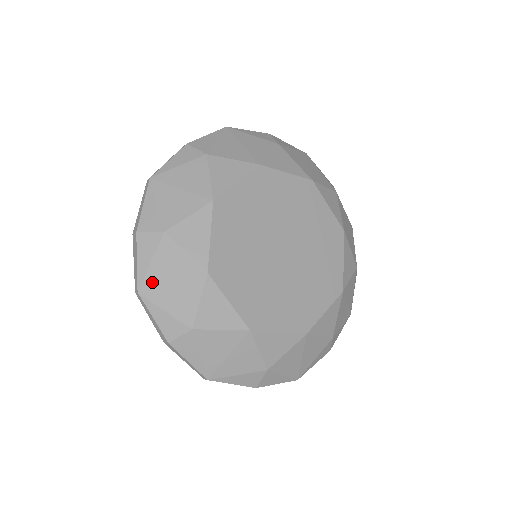
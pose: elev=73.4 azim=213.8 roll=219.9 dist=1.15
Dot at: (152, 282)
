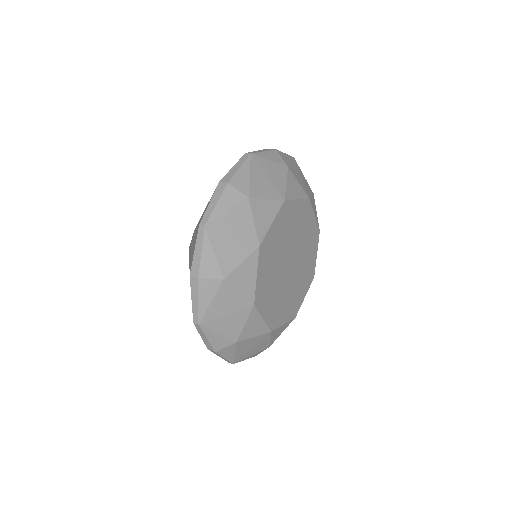
Dot at: (211, 316)
